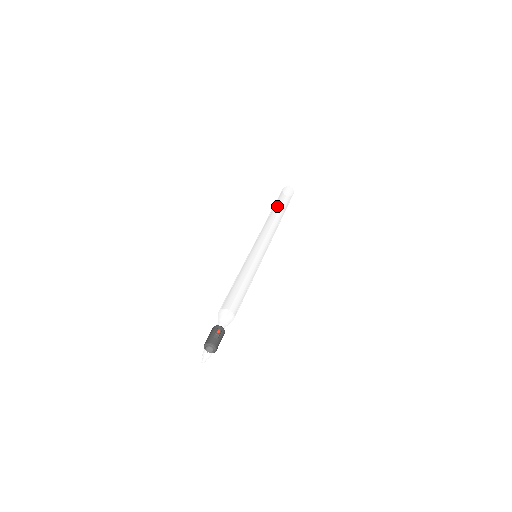
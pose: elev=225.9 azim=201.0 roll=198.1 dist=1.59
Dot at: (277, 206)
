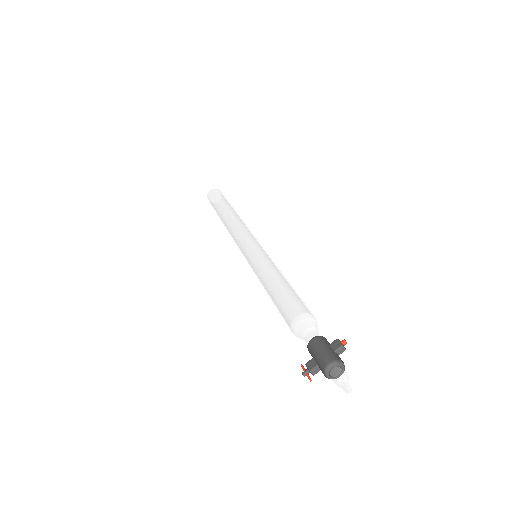
Dot at: (230, 205)
